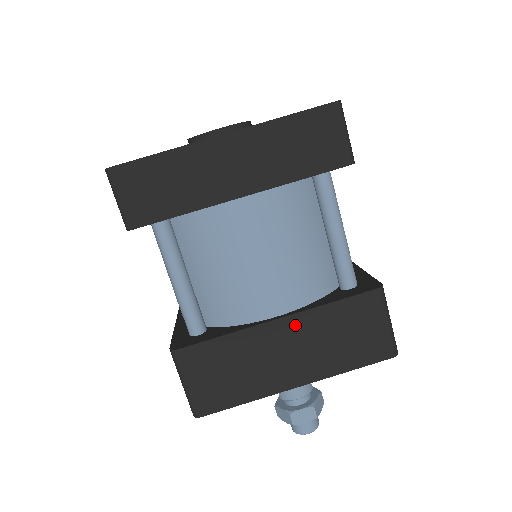
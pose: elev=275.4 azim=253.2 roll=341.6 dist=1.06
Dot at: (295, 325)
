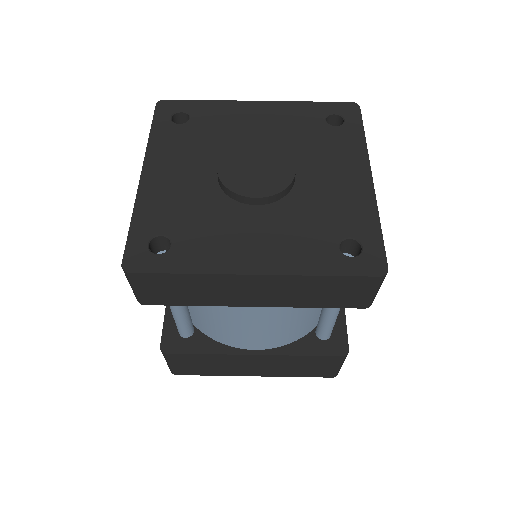
Dot at: (267, 359)
